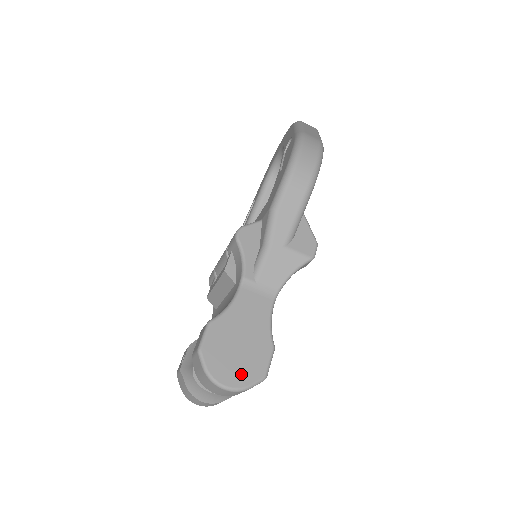
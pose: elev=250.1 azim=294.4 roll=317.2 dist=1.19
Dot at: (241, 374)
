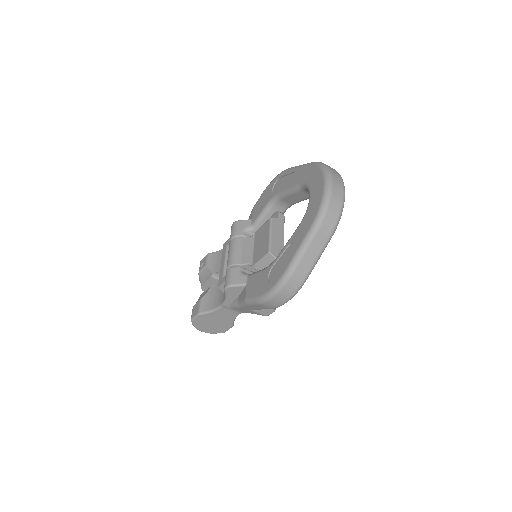
Dot at: (211, 330)
